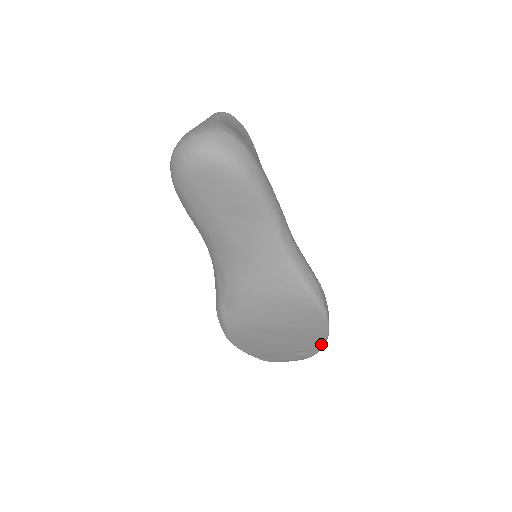
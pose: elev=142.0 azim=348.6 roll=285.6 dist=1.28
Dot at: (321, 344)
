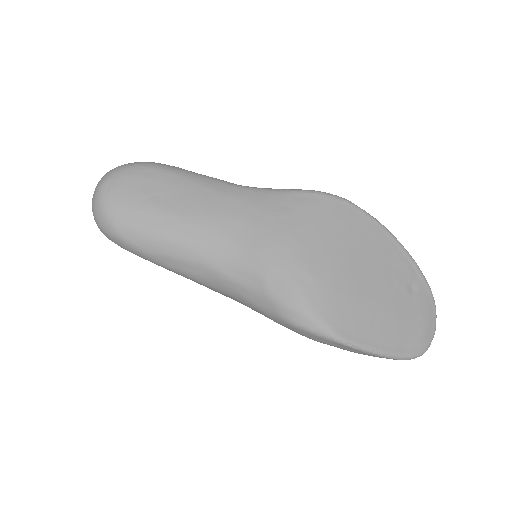
Dot at: (402, 250)
